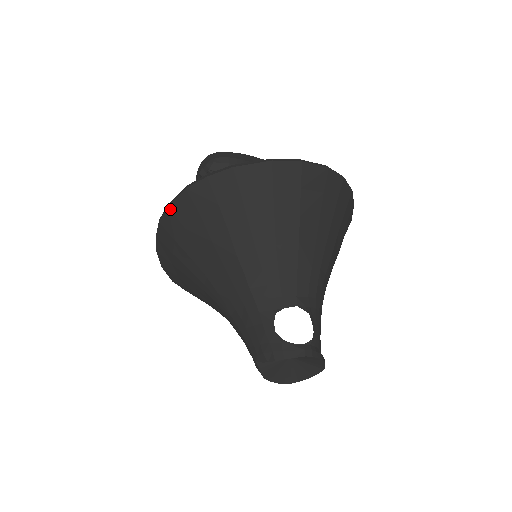
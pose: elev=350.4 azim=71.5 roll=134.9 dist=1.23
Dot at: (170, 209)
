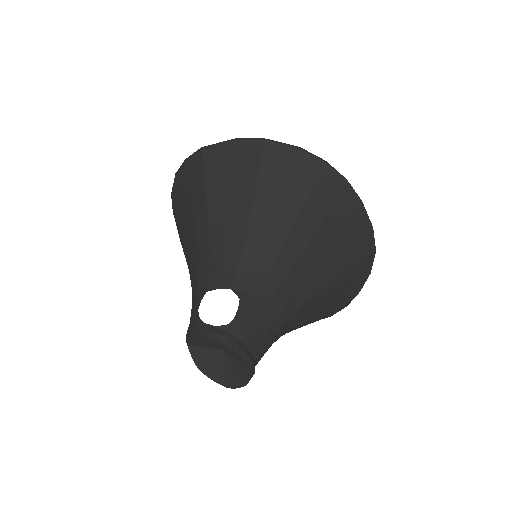
Dot at: (172, 196)
